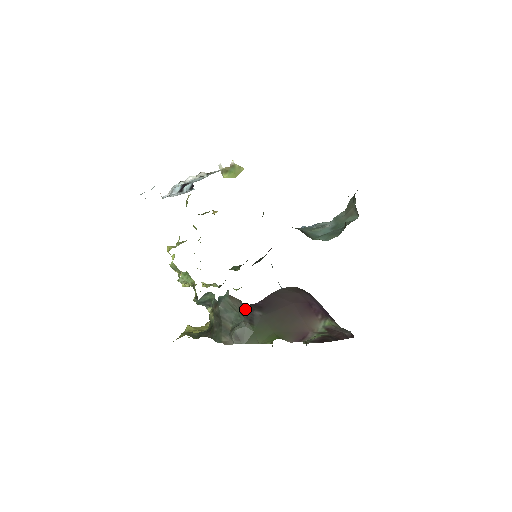
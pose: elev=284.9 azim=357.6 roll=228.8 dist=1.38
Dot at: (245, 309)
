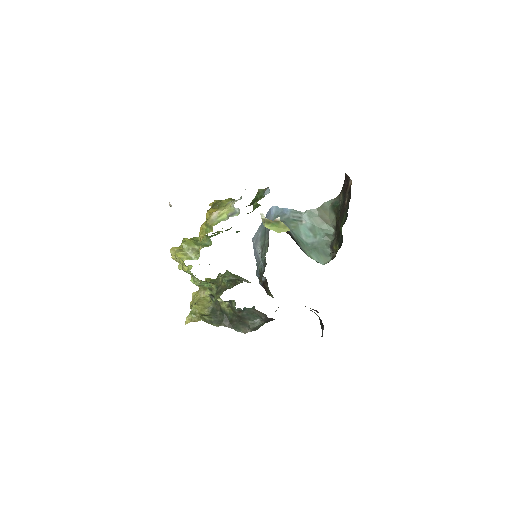
Dot at: (267, 318)
